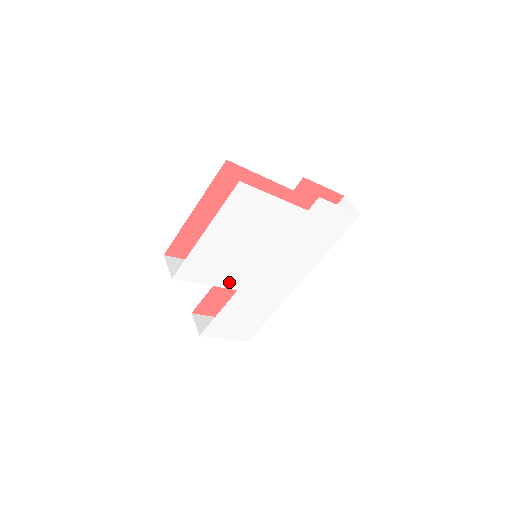
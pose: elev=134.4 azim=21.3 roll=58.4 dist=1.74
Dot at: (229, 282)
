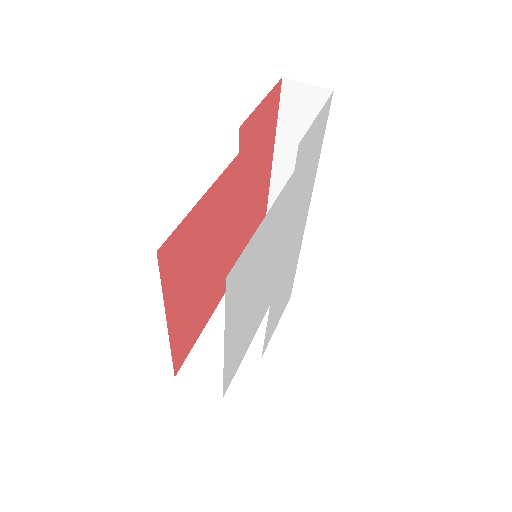
Dot at: (262, 314)
